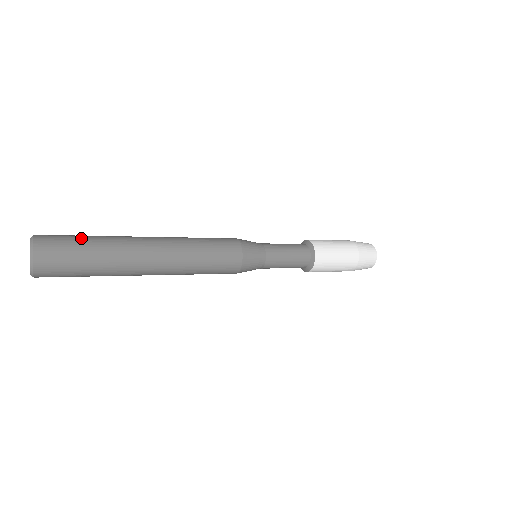
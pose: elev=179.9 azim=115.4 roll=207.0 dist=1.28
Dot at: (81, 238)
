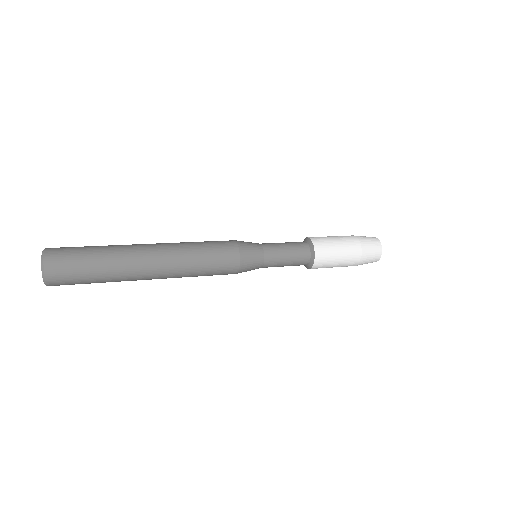
Dot at: (86, 253)
